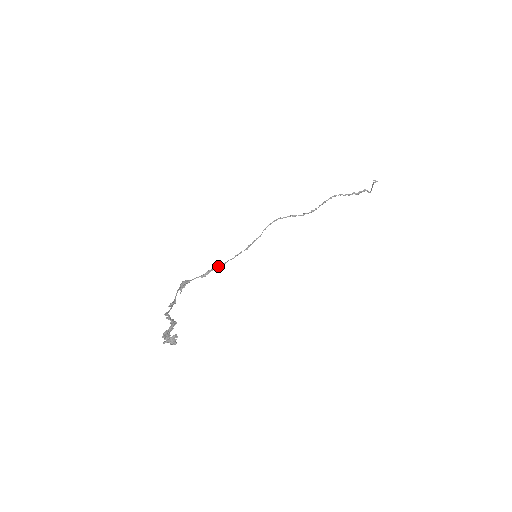
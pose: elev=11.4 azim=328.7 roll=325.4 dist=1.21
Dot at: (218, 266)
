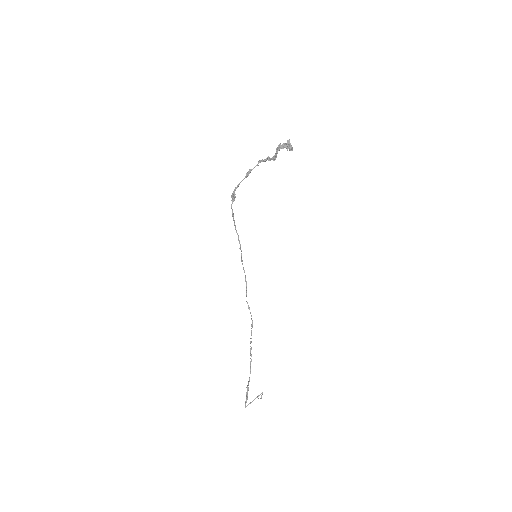
Dot at: (236, 230)
